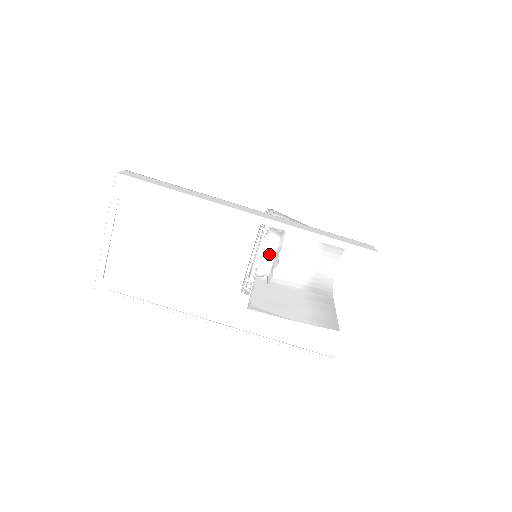
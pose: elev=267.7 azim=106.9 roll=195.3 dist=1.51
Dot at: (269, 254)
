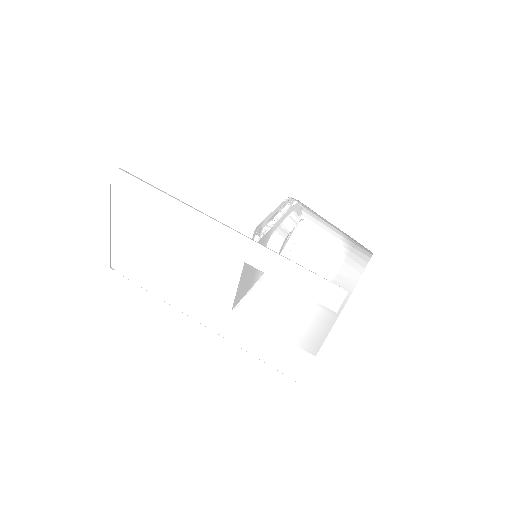
Dot at: occluded
